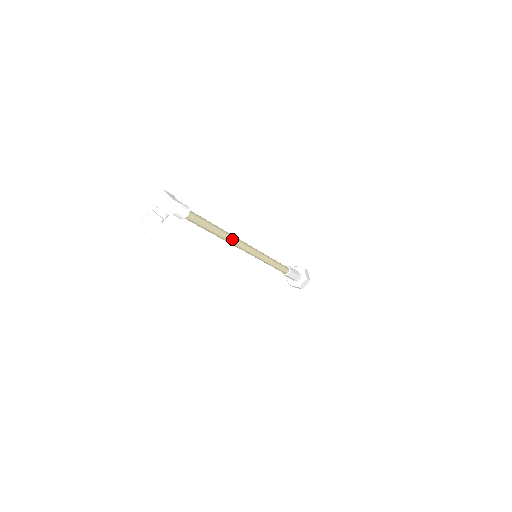
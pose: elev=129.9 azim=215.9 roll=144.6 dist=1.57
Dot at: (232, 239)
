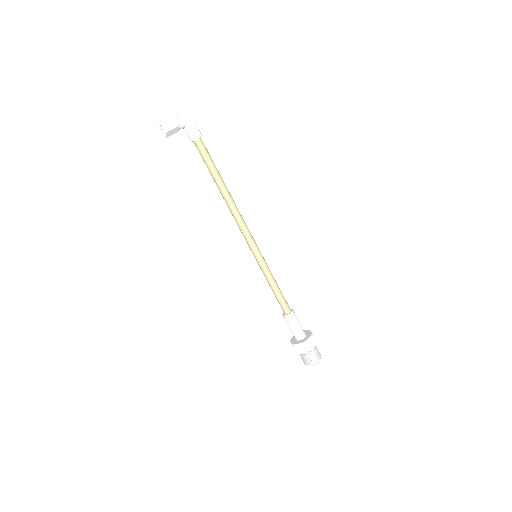
Dot at: (234, 204)
